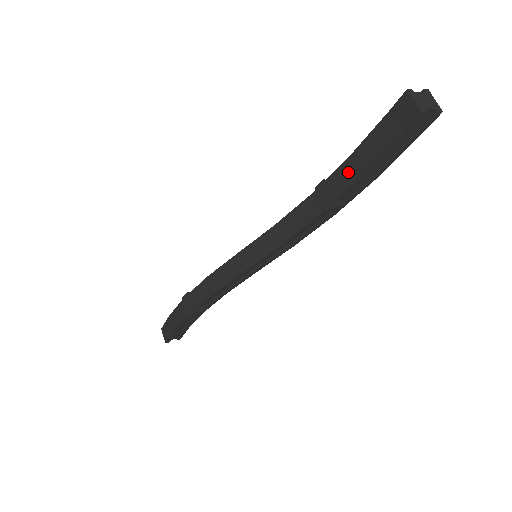
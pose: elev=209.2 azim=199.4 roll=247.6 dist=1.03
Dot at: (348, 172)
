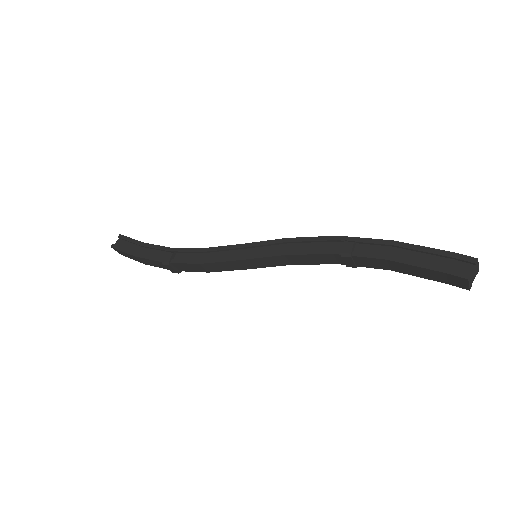
Dot at: (380, 264)
